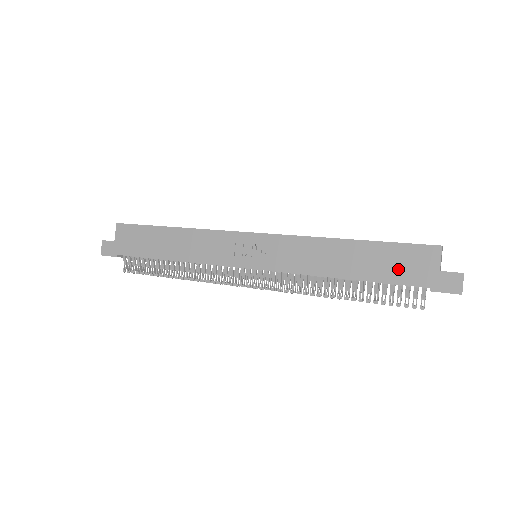
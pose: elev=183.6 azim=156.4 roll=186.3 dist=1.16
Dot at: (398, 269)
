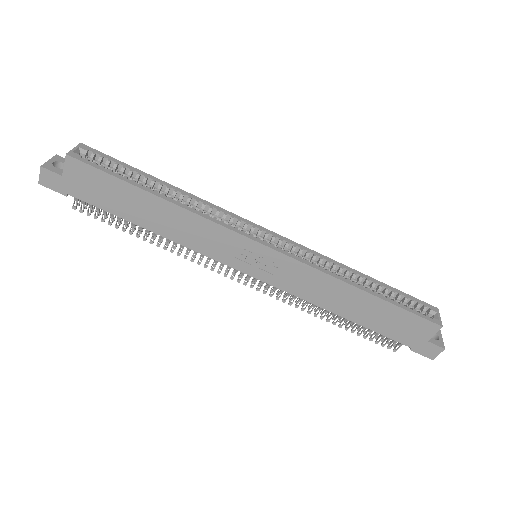
Dot at: (395, 328)
